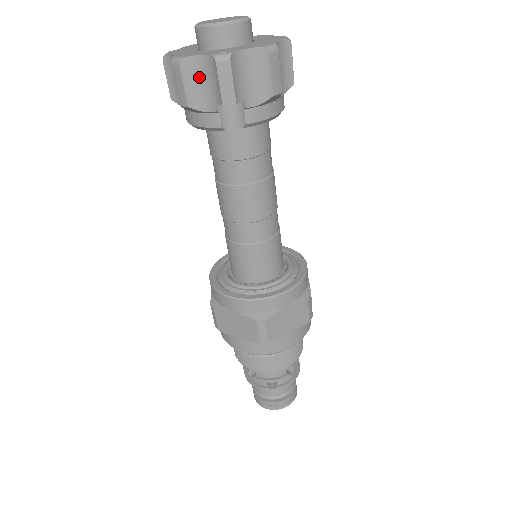
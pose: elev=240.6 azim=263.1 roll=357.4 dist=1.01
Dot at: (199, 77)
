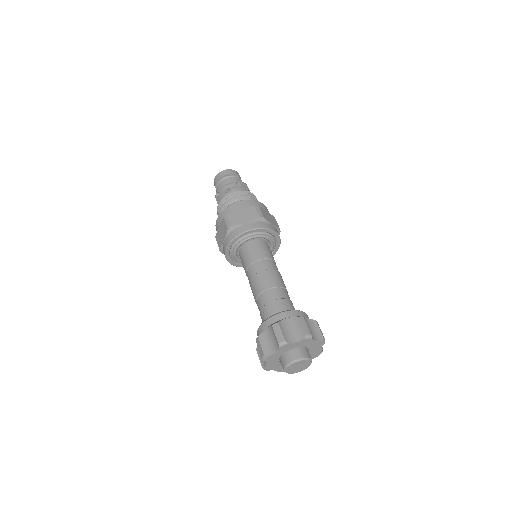
Dot at: occluded
